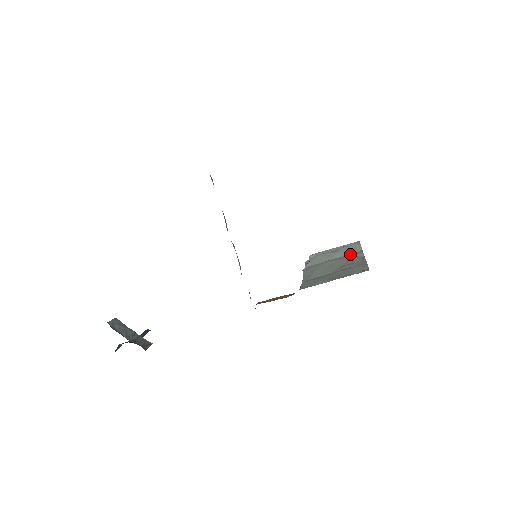
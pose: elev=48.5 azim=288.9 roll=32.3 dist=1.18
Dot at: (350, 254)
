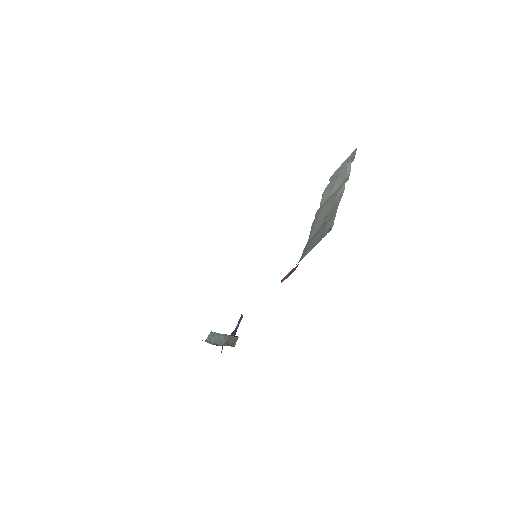
Dot at: (338, 188)
